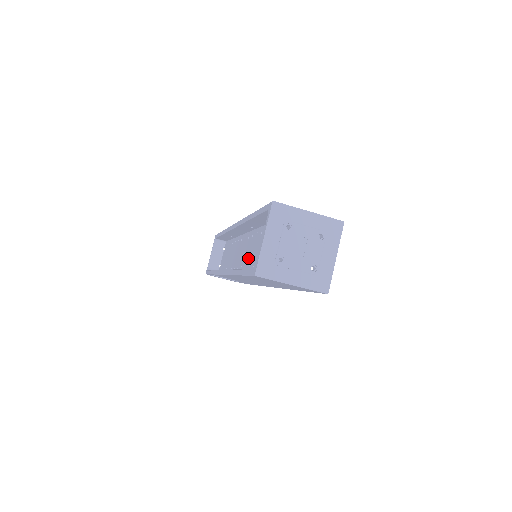
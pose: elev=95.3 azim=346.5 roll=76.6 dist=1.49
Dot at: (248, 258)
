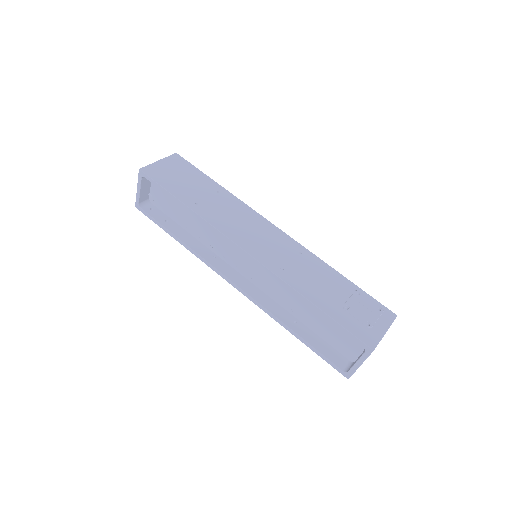
Dot at: (271, 287)
